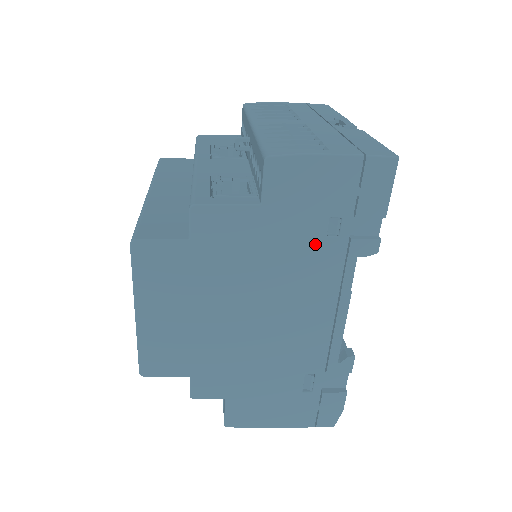
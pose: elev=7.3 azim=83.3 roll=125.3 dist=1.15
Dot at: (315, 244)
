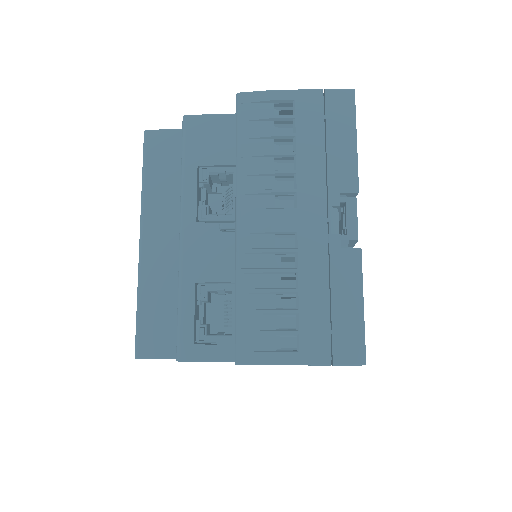
Dot at: occluded
